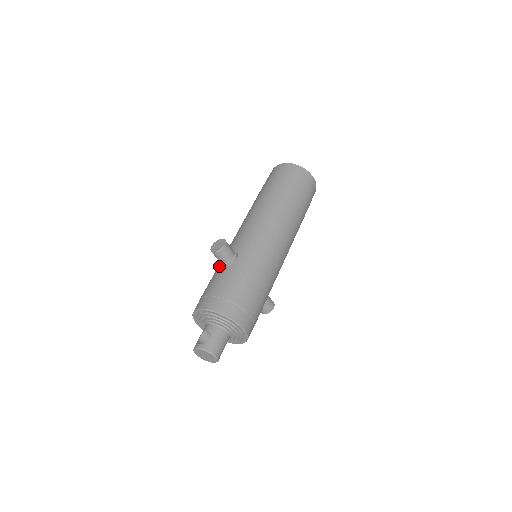
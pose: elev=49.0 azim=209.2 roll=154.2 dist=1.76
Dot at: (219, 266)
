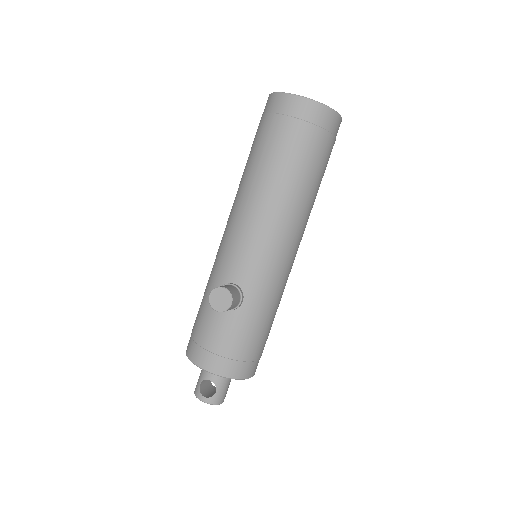
Dot at: occluded
